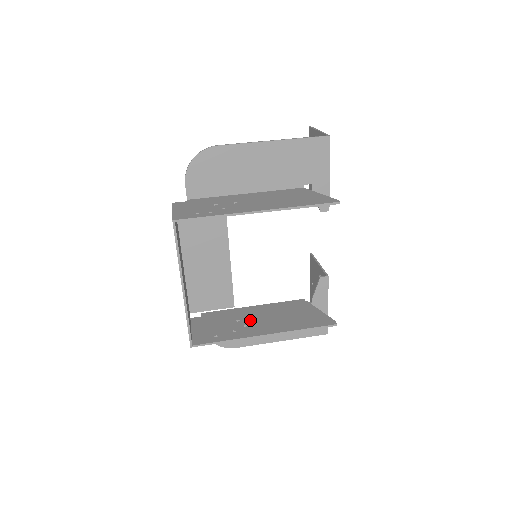
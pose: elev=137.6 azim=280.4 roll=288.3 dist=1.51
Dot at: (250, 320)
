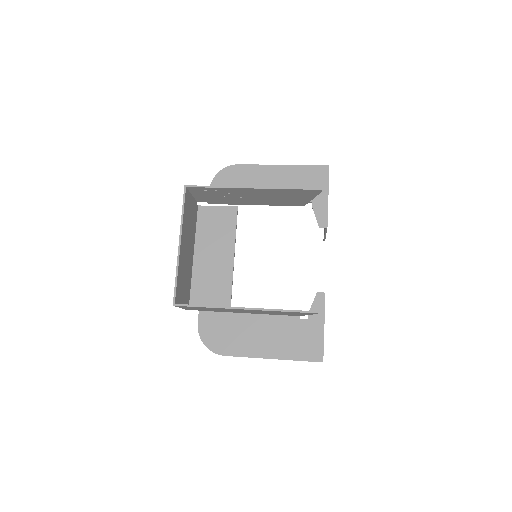
Dot at: occluded
